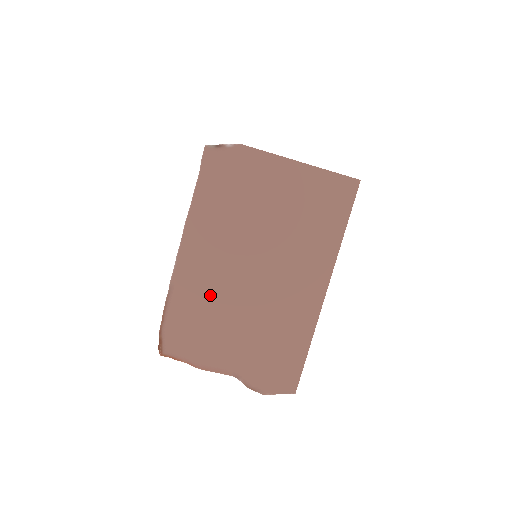
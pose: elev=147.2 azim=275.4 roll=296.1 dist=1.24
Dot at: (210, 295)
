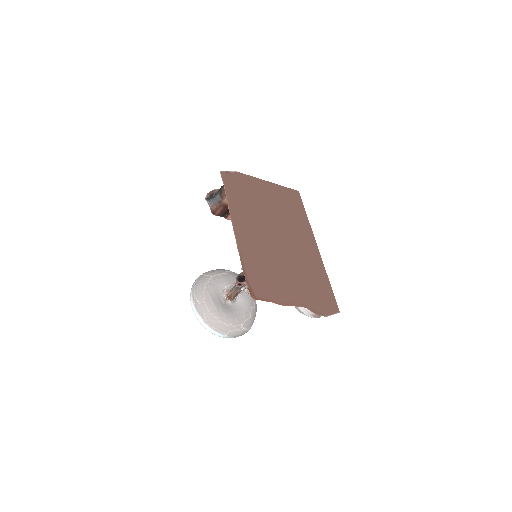
Dot at: (263, 254)
